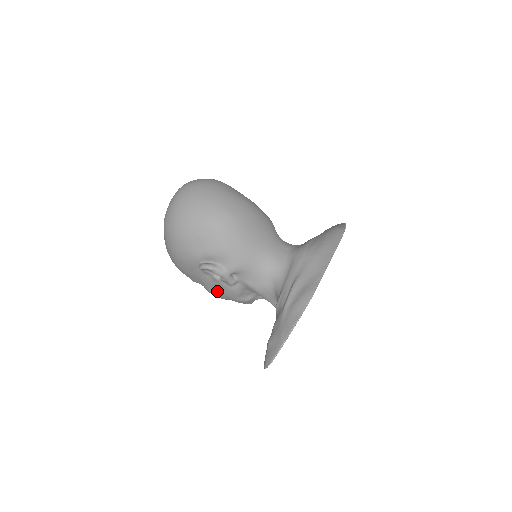
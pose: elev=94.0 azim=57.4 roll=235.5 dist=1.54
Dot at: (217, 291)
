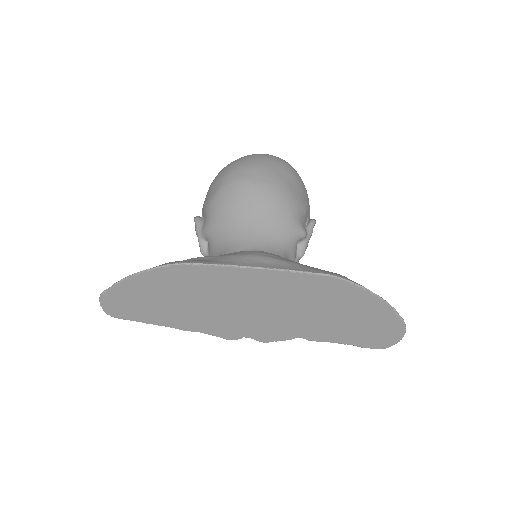
Dot at: occluded
